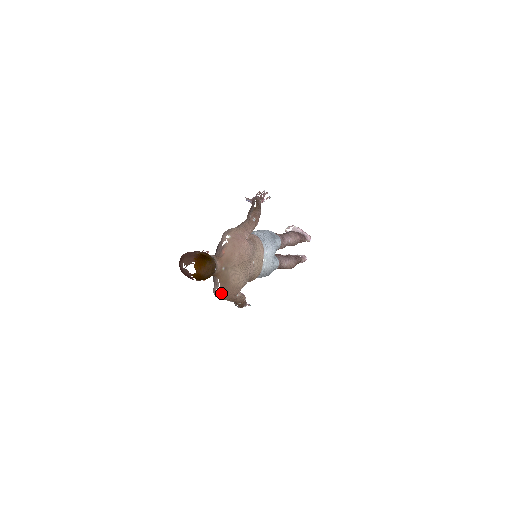
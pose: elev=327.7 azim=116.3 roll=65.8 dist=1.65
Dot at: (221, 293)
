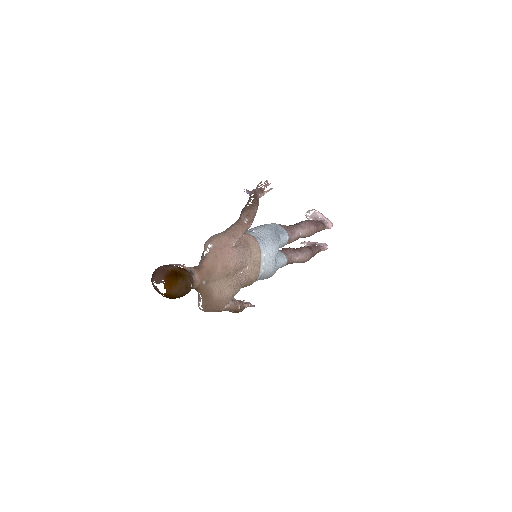
Dot at: (204, 307)
